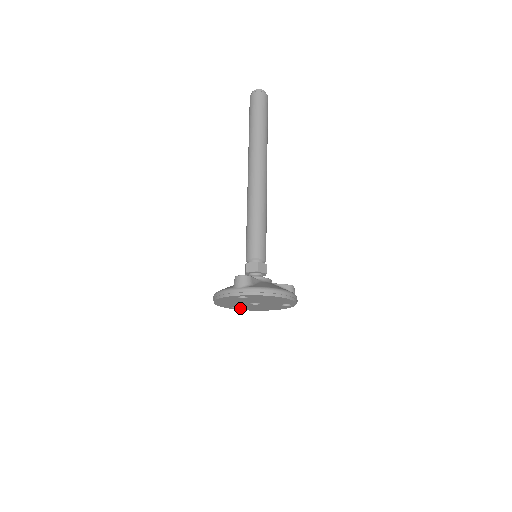
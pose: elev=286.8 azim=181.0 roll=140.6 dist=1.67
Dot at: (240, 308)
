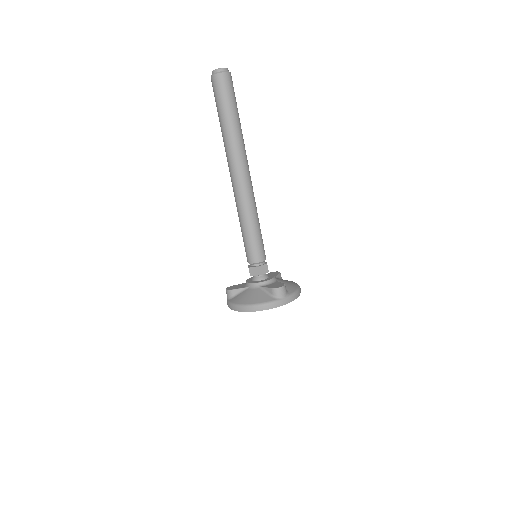
Dot at: occluded
